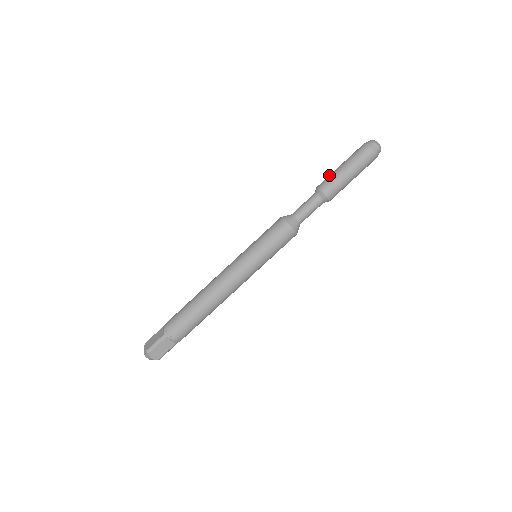
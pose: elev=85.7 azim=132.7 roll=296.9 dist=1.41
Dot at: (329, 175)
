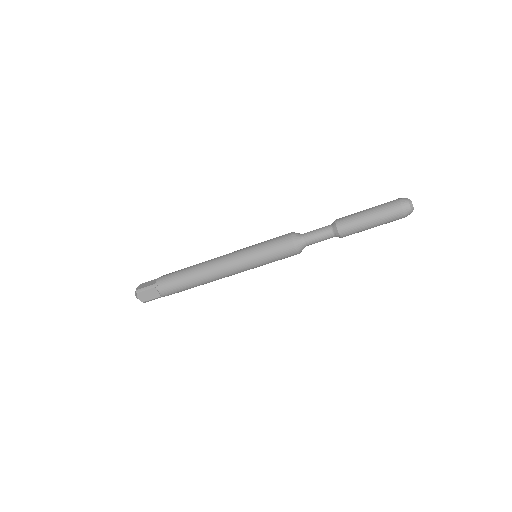
Dot at: occluded
